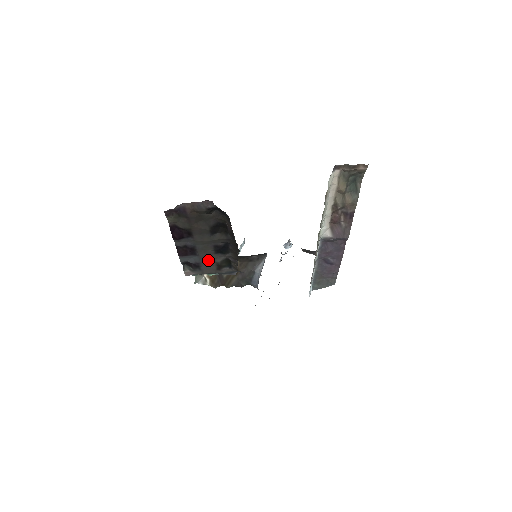
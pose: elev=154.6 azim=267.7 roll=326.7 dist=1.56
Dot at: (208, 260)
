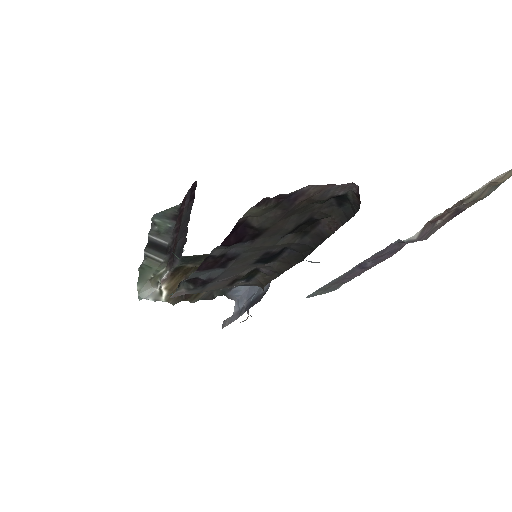
Dot at: (231, 273)
